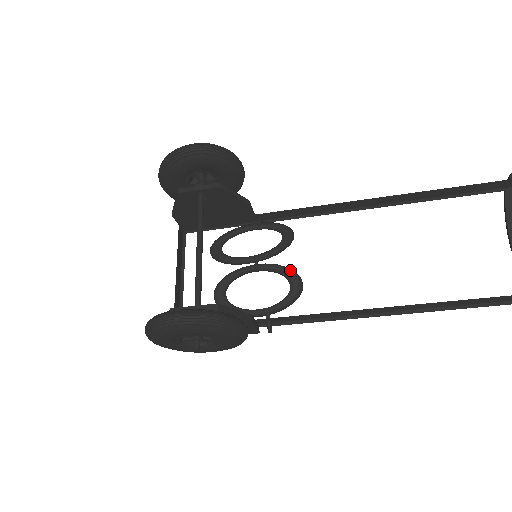
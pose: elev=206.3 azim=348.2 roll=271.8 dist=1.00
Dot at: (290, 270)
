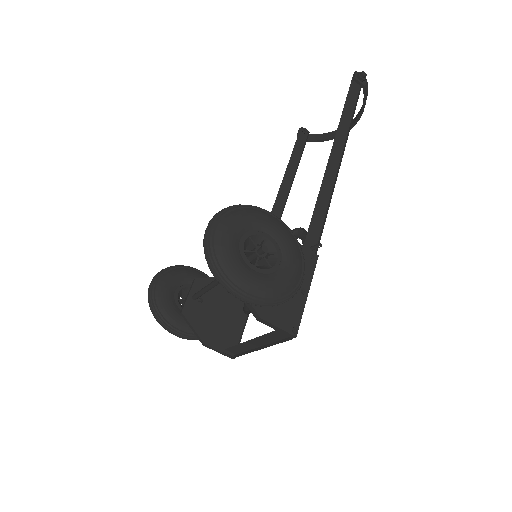
Dot at: occluded
